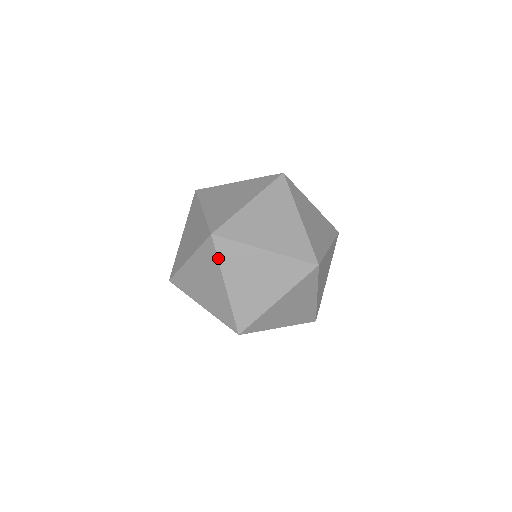
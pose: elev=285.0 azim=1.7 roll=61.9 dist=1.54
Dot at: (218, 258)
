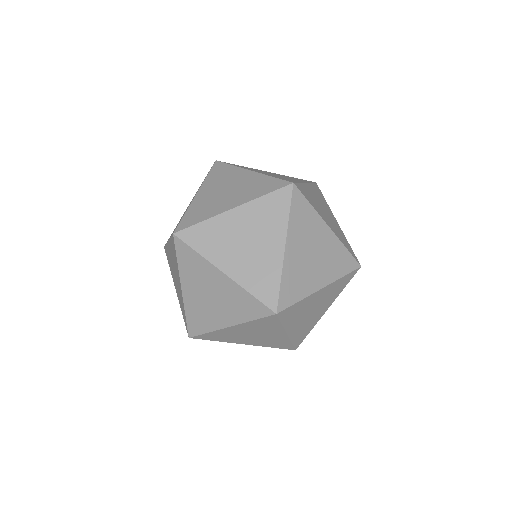
Dot at: (282, 323)
